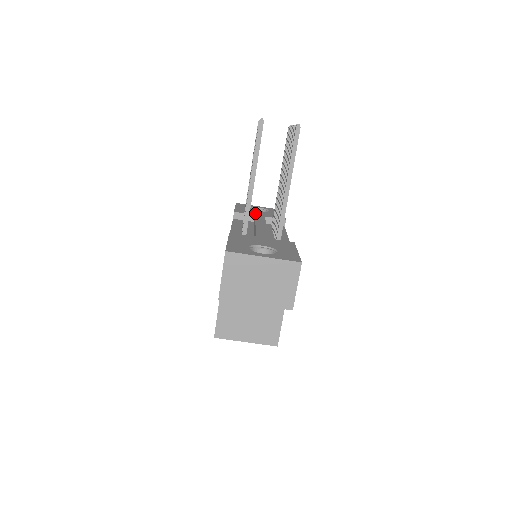
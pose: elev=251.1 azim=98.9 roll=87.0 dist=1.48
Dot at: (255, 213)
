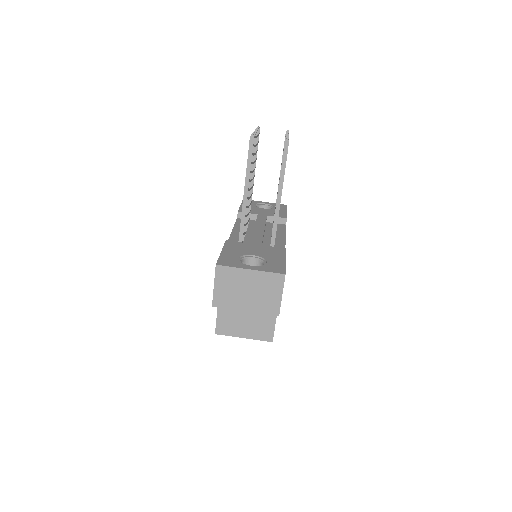
Dot at: (258, 212)
